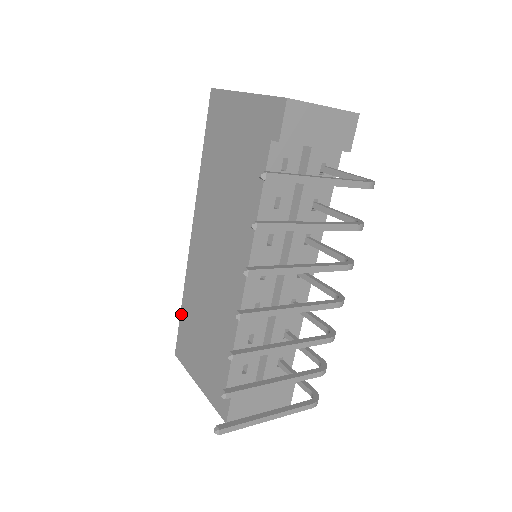
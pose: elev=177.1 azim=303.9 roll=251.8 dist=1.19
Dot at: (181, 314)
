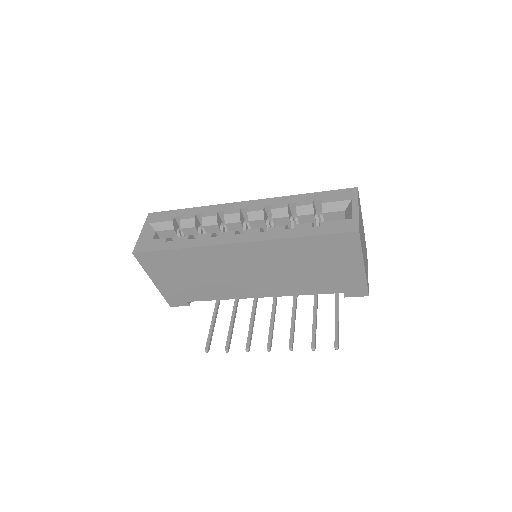
Dot at: (169, 251)
